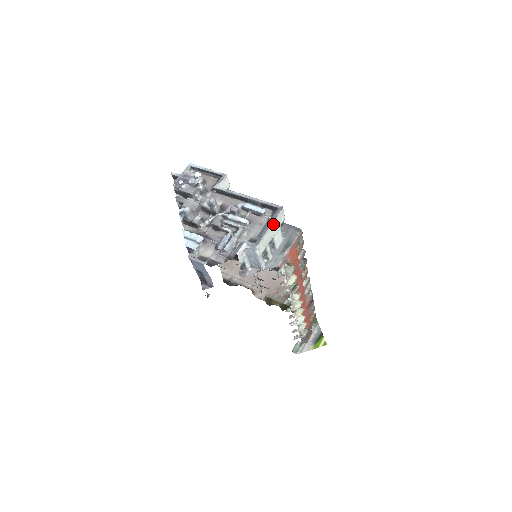
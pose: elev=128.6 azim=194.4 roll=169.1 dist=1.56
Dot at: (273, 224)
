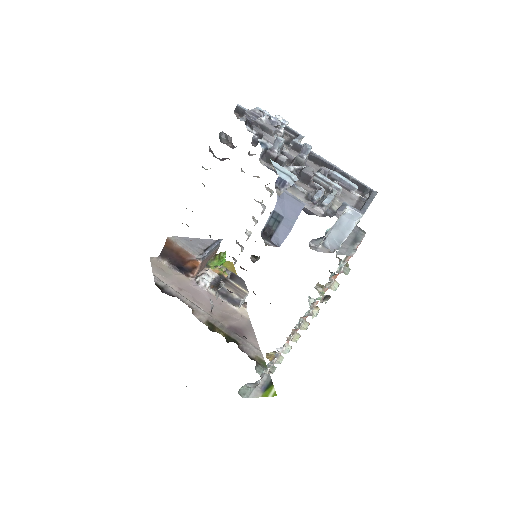
Dot at: occluded
